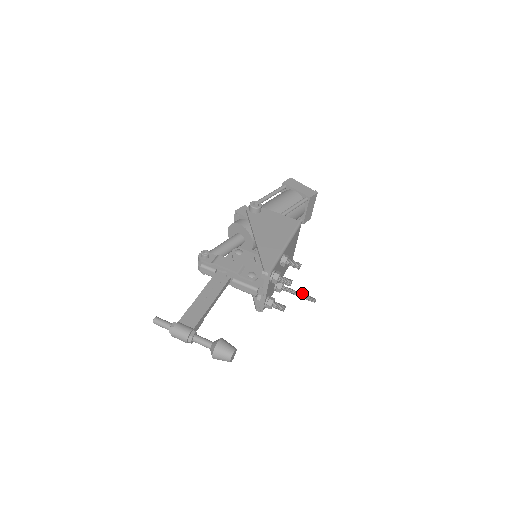
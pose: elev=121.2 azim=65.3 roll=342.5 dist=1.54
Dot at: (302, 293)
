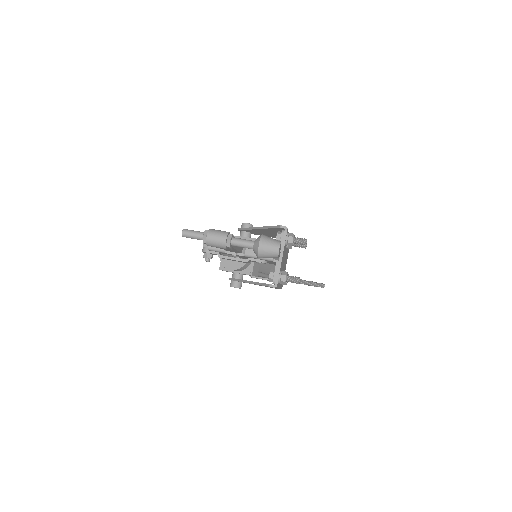
Dot at: (309, 281)
